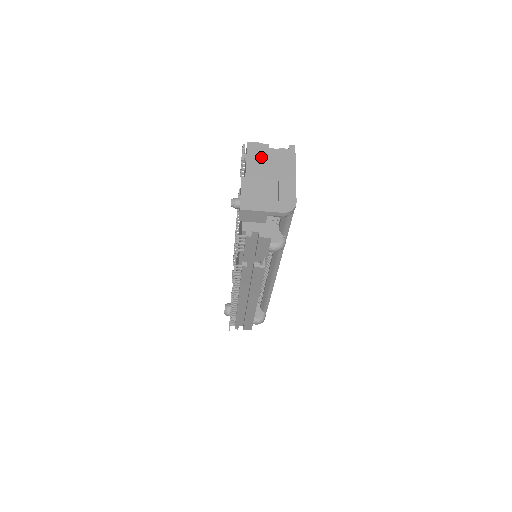
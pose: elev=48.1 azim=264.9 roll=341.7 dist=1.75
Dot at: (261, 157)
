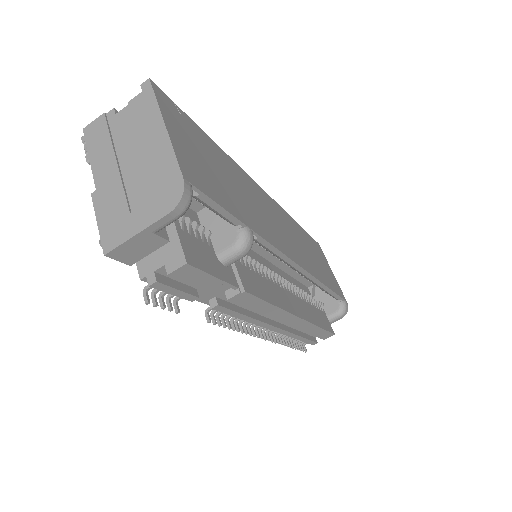
Dot at: (107, 139)
